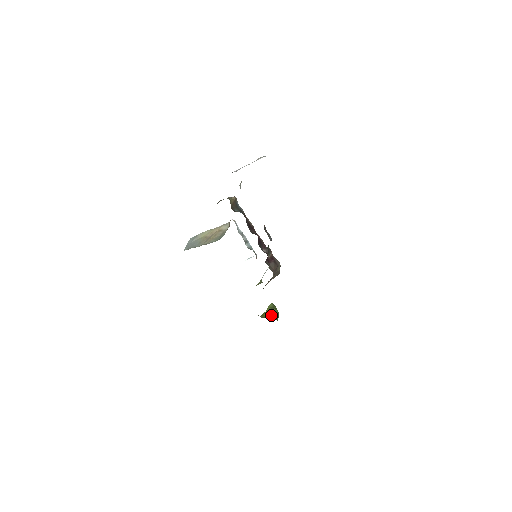
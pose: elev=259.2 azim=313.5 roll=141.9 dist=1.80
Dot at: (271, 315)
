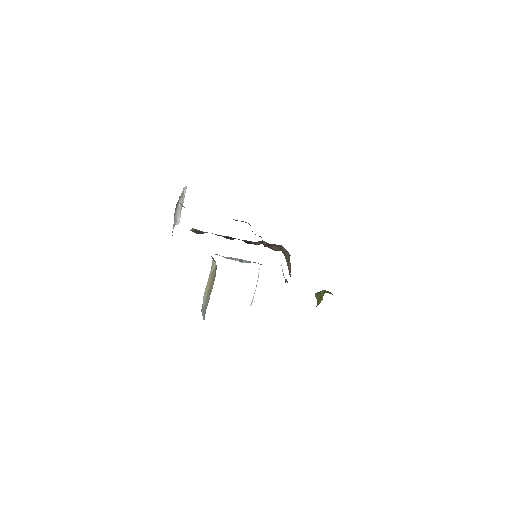
Dot at: (323, 295)
